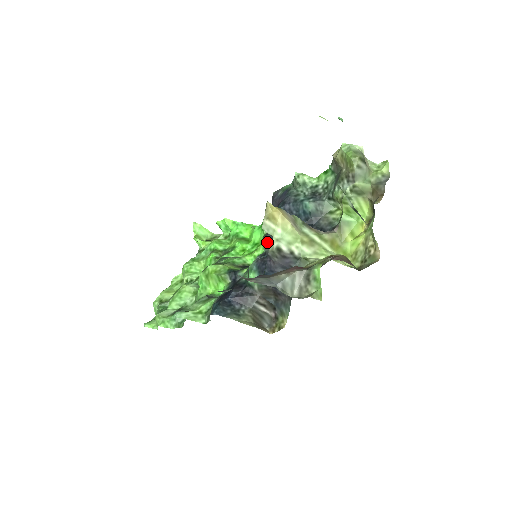
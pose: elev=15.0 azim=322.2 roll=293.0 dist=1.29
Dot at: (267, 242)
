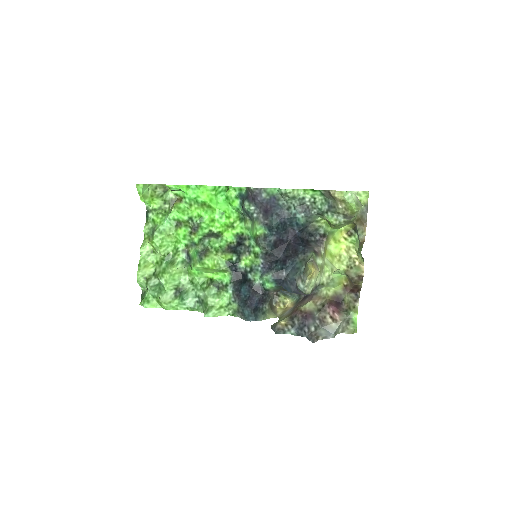
Dot at: (266, 247)
